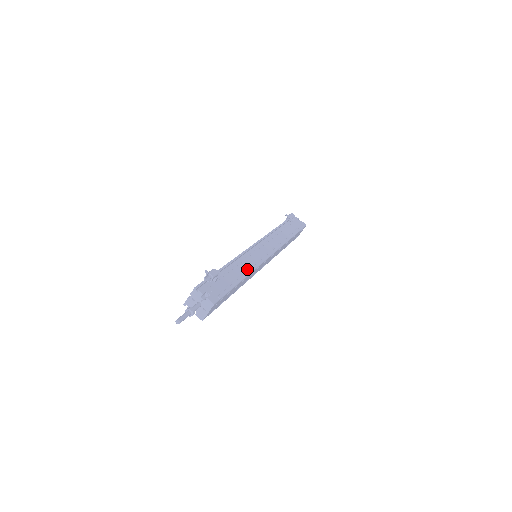
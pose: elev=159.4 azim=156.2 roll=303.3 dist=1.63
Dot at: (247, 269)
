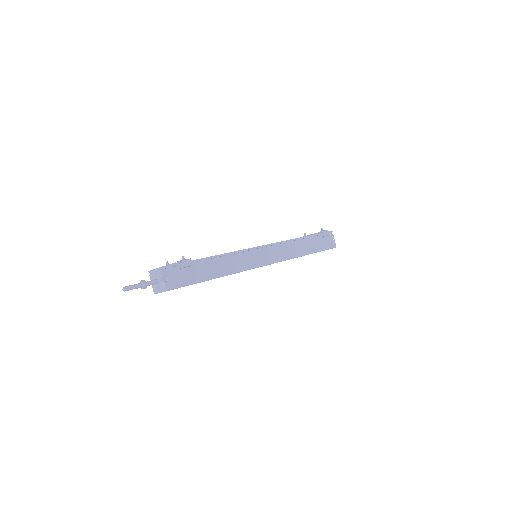
Dot at: (229, 269)
